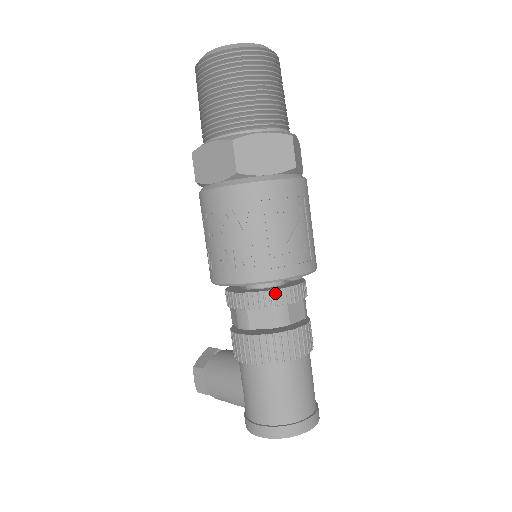
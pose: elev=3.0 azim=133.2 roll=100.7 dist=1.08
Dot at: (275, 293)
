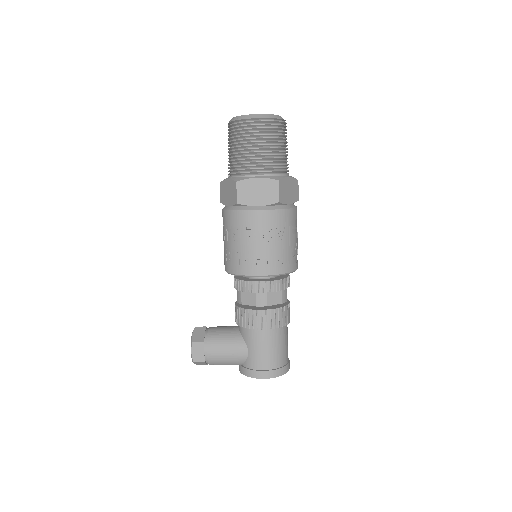
Dot at: (284, 281)
